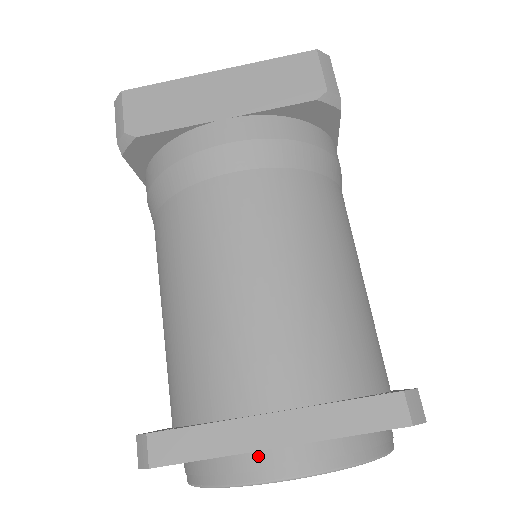
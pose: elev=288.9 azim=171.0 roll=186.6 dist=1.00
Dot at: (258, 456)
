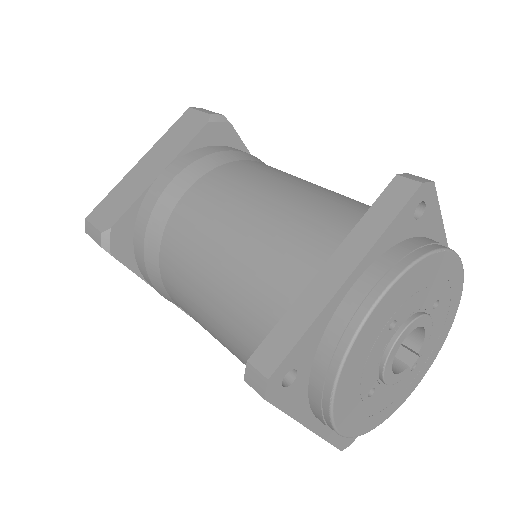
Dot at: (345, 305)
